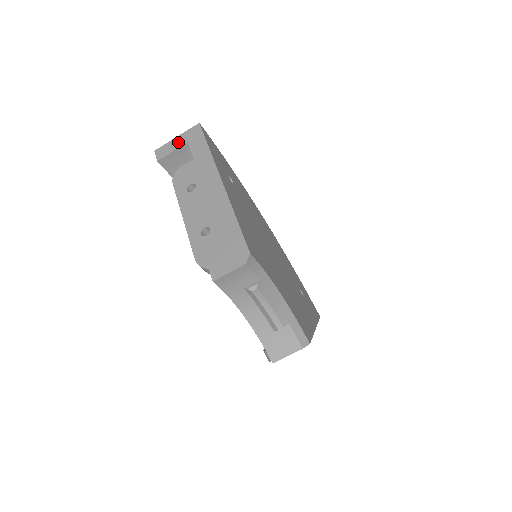
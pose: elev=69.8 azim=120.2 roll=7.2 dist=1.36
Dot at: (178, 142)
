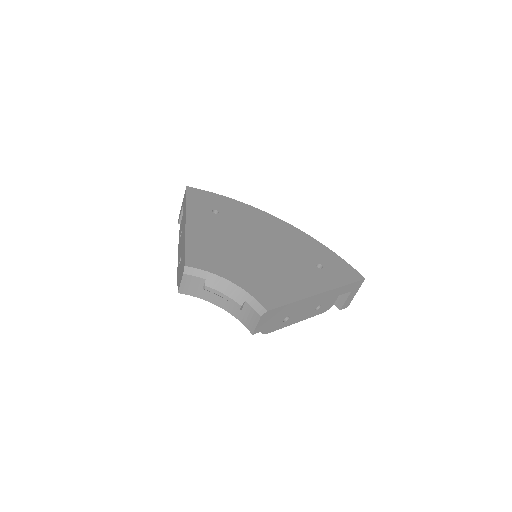
Dot at: (182, 205)
